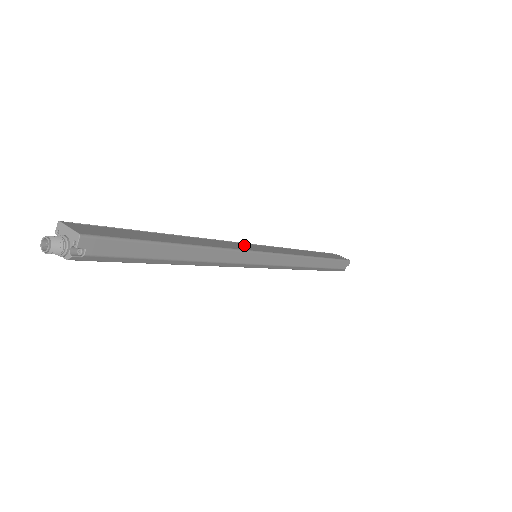
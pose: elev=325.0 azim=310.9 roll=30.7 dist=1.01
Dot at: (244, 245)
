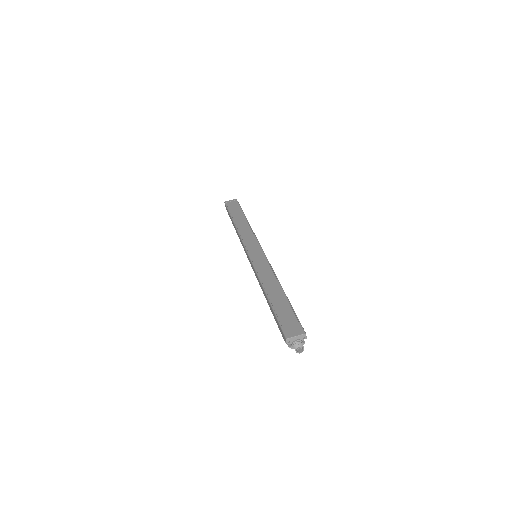
Dot at: (256, 258)
